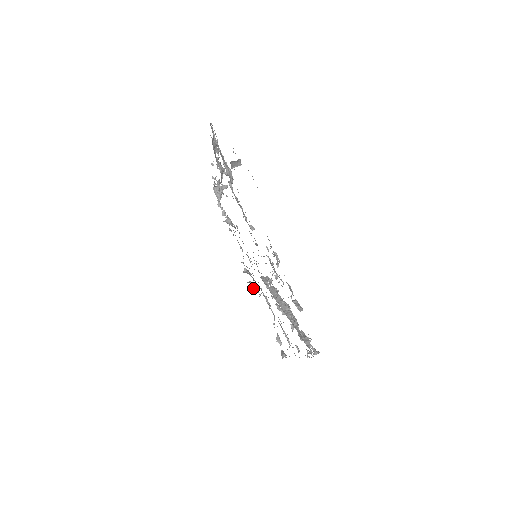
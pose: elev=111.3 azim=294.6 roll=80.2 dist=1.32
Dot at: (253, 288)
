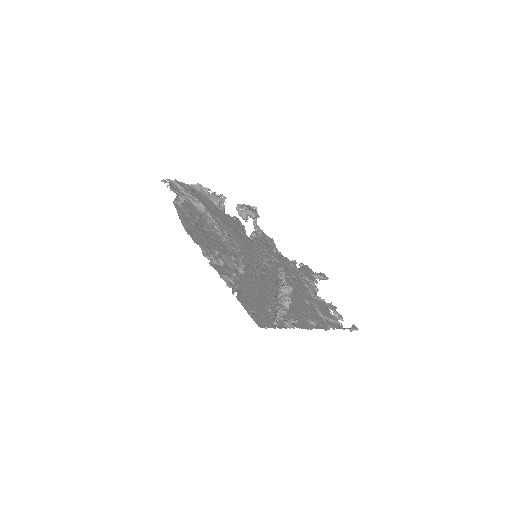
Dot at: (318, 277)
